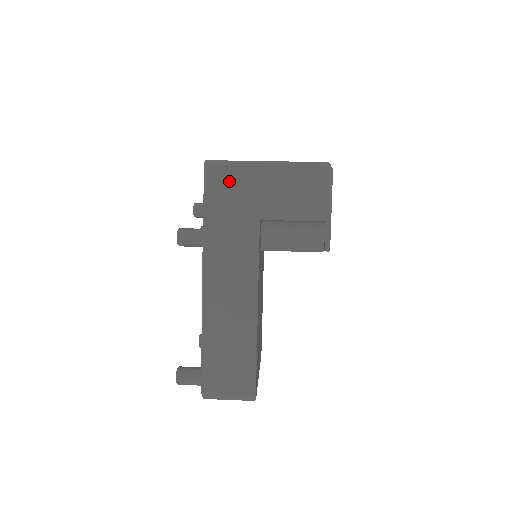
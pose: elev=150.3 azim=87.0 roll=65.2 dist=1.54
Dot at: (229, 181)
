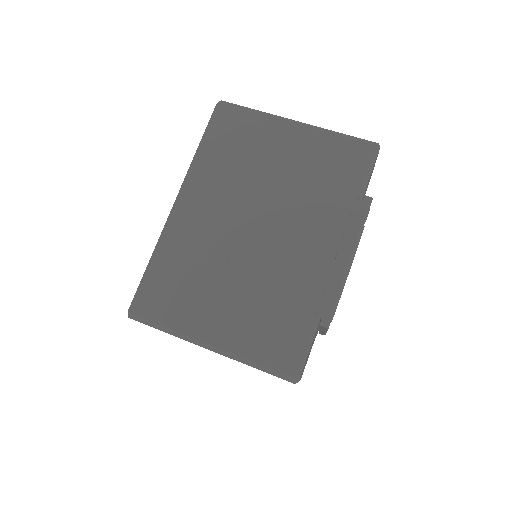
Dot at: occluded
